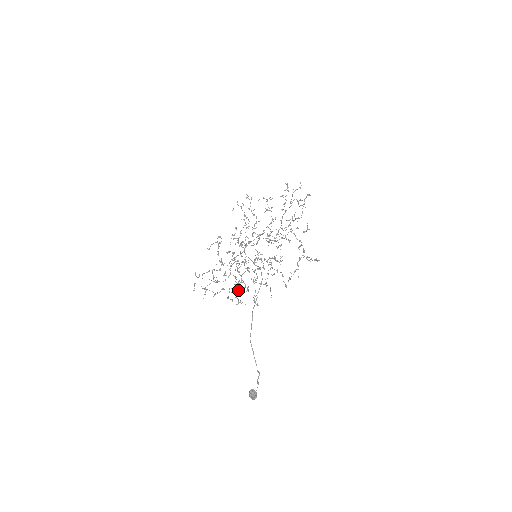
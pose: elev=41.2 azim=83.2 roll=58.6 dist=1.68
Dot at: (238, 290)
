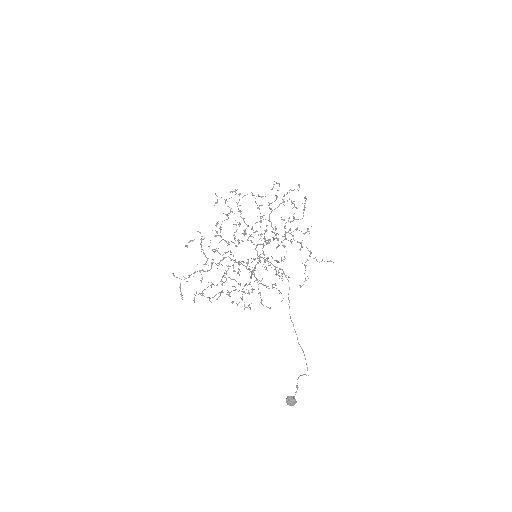
Dot at: occluded
